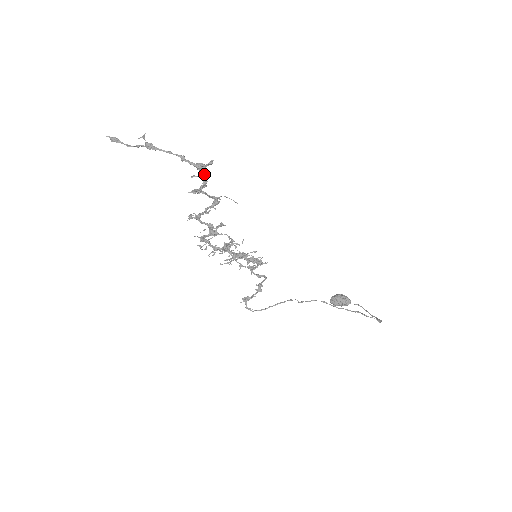
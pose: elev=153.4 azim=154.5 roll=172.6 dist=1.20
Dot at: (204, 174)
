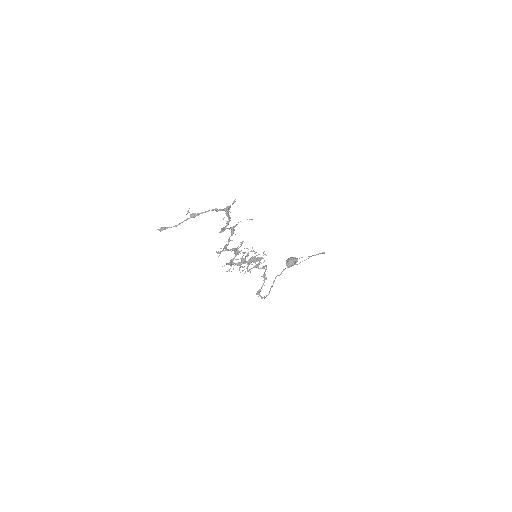
Dot at: (228, 213)
